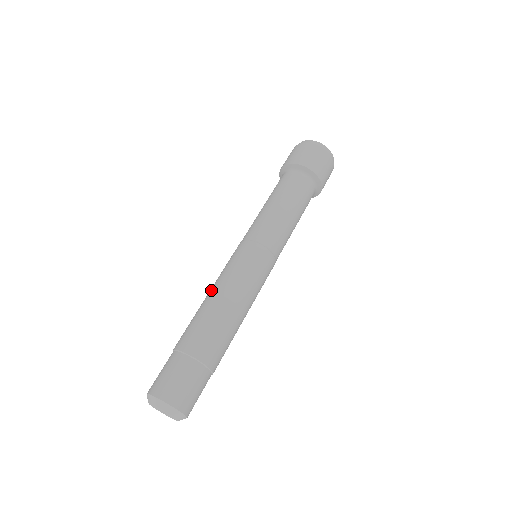
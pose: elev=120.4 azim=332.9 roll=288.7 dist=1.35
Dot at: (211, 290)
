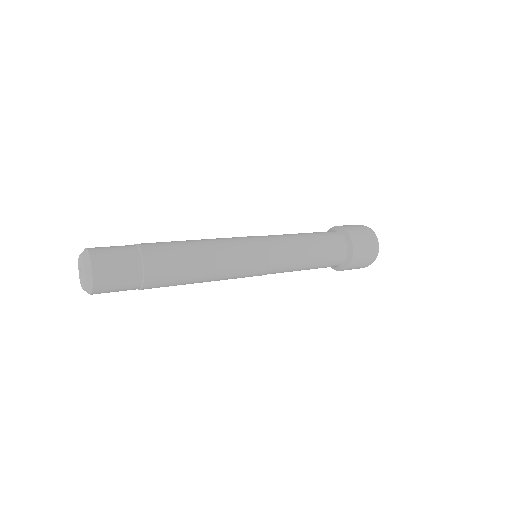
Dot at: occluded
